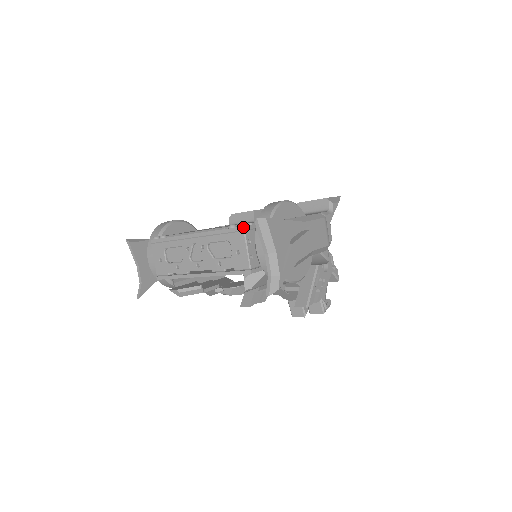
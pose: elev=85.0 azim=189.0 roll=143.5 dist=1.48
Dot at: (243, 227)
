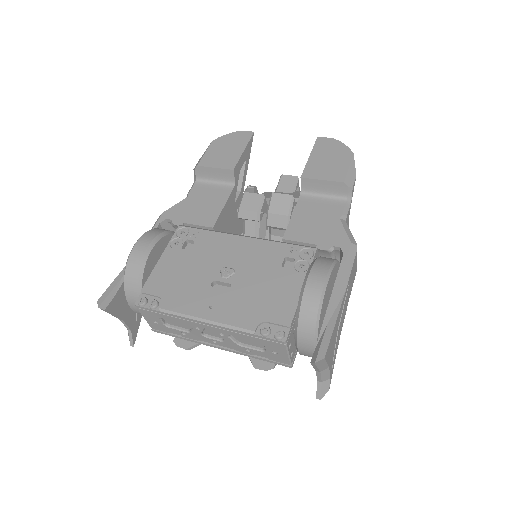
Dot at: (285, 342)
